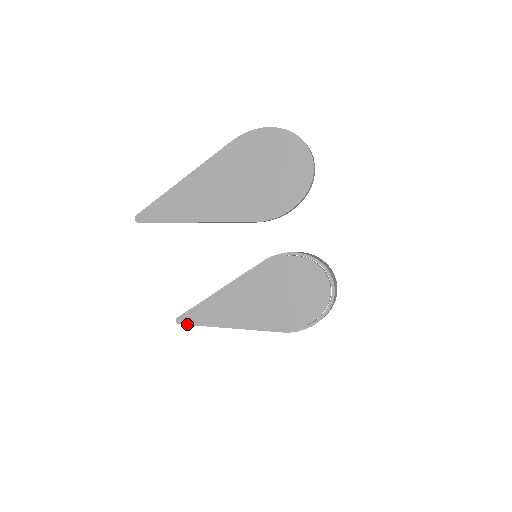
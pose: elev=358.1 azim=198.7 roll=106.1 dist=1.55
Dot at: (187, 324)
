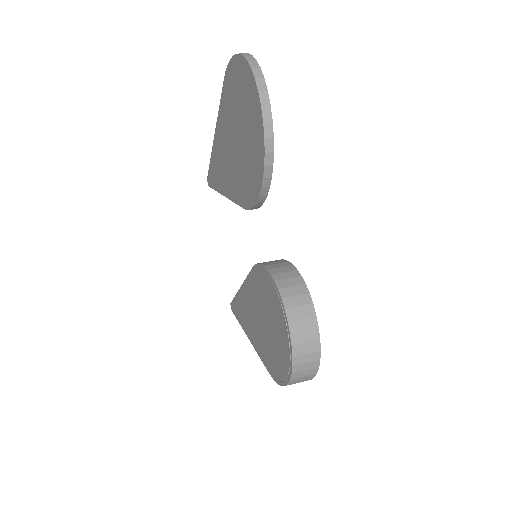
Dot at: (234, 314)
